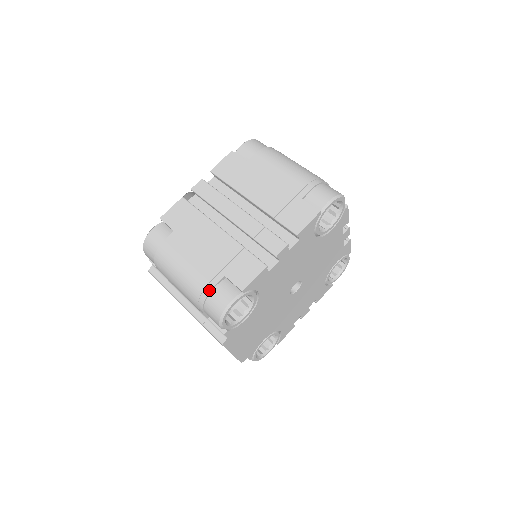
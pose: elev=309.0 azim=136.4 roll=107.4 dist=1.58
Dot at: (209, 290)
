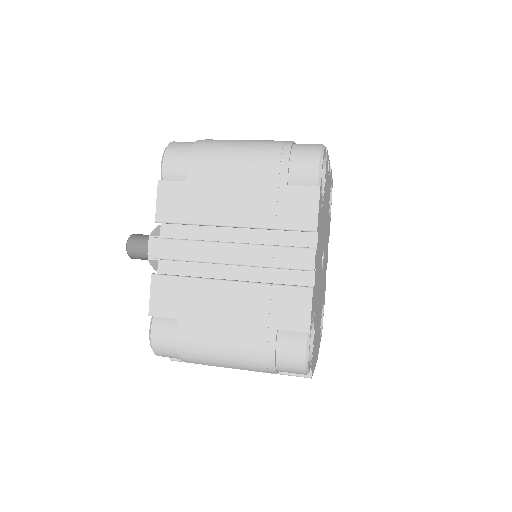
Dot at: (273, 355)
